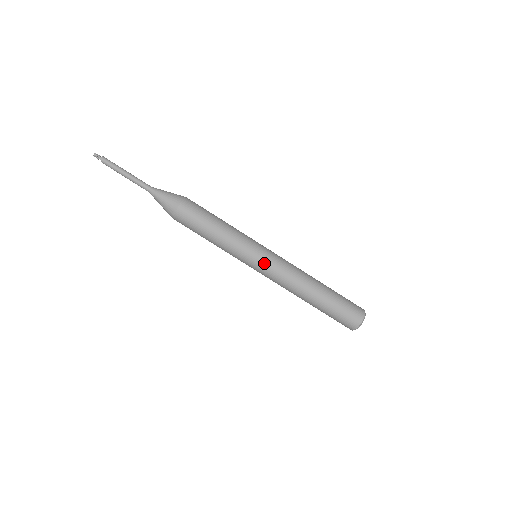
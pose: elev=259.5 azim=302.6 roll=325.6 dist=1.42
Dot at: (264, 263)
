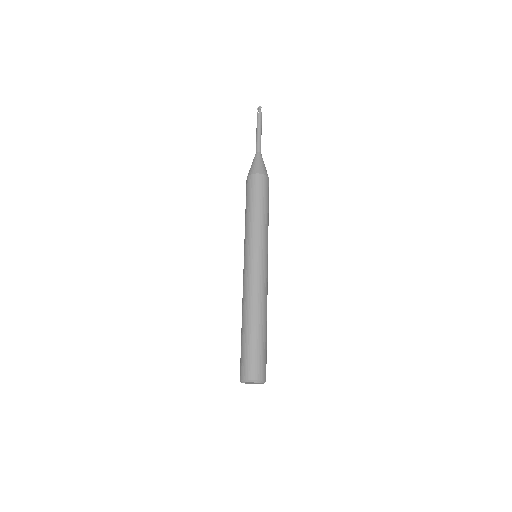
Dot at: (260, 261)
